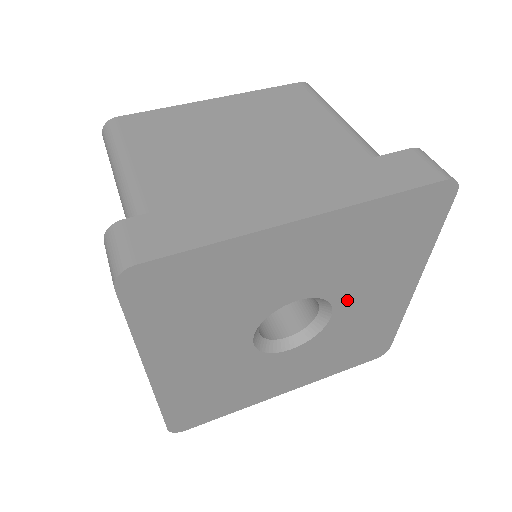
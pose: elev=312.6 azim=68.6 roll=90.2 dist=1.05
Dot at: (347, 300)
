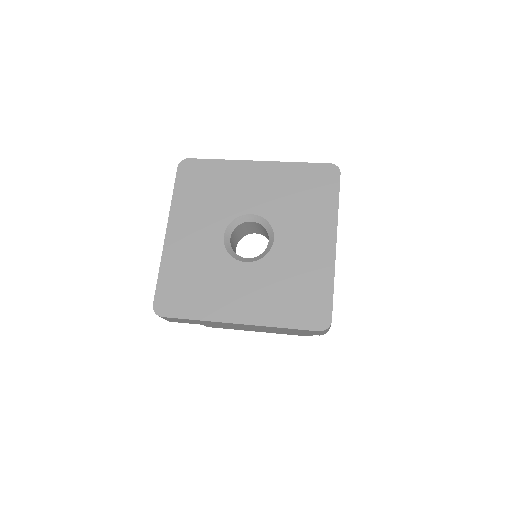
Dot at: (284, 231)
